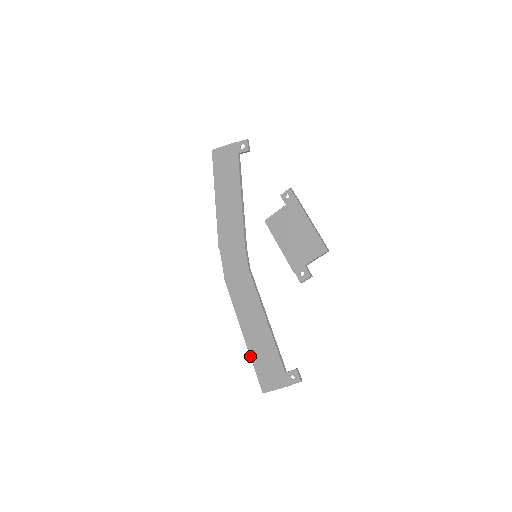
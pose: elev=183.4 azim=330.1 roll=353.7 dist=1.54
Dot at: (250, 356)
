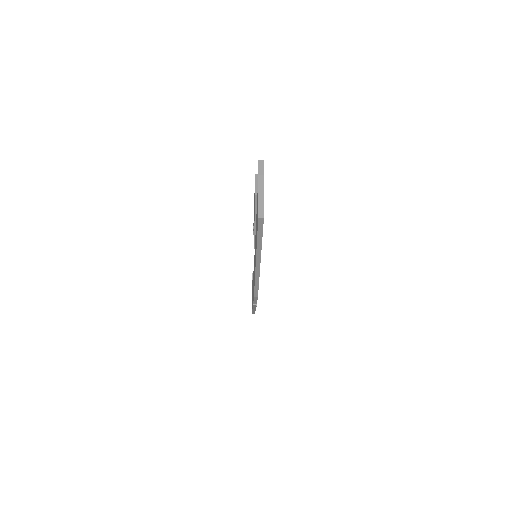
Dot at: (256, 248)
